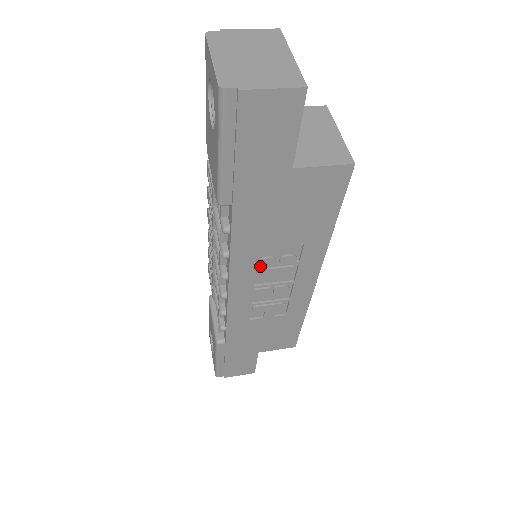
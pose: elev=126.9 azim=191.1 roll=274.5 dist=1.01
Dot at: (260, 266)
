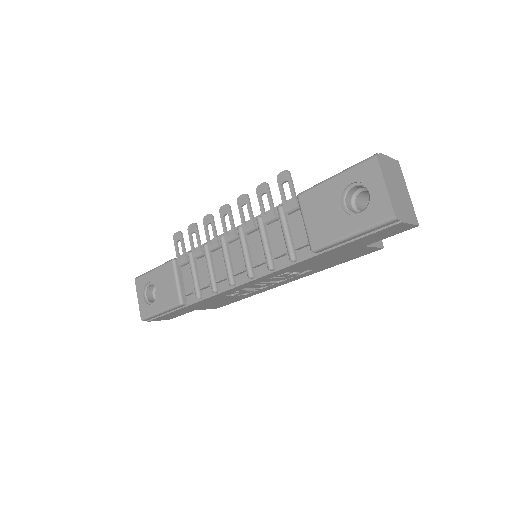
Dot at: (279, 276)
